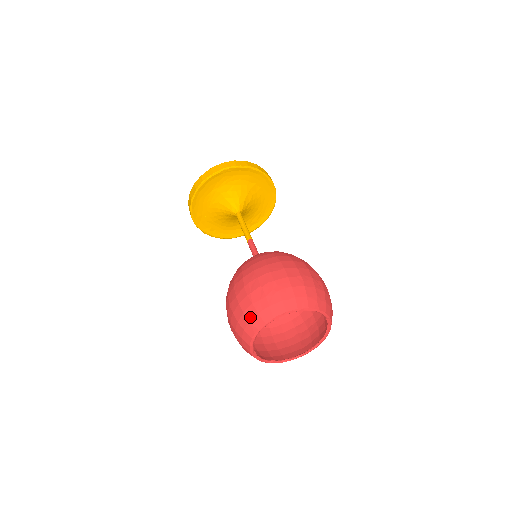
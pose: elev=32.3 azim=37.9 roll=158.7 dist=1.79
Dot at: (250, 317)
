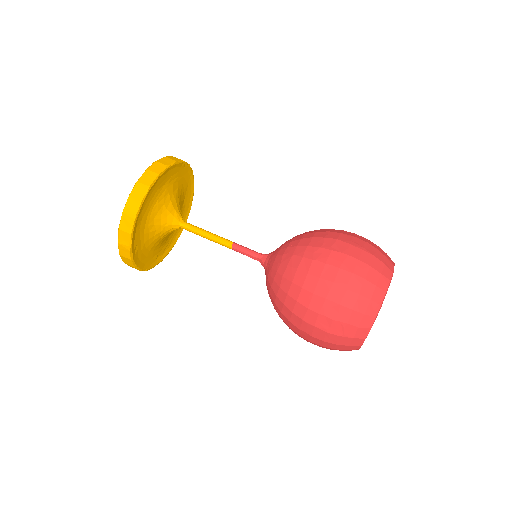
Dot at: (379, 269)
